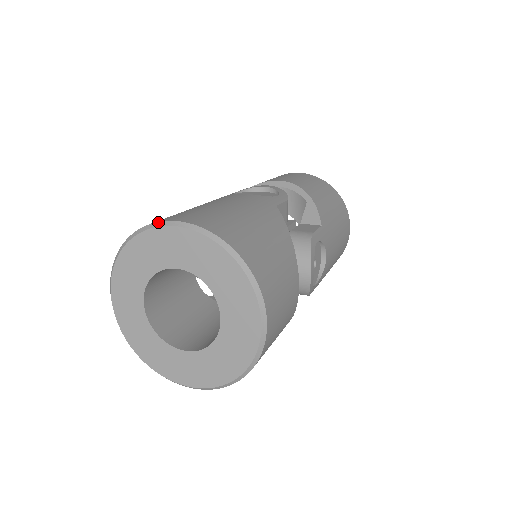
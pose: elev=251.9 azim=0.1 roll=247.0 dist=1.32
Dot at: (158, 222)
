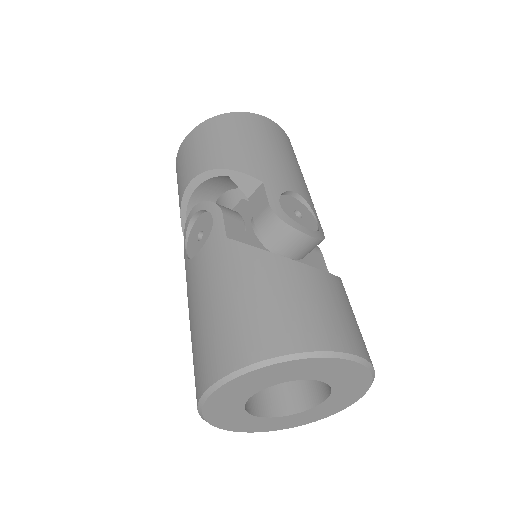
Dot at: (202, 396)
